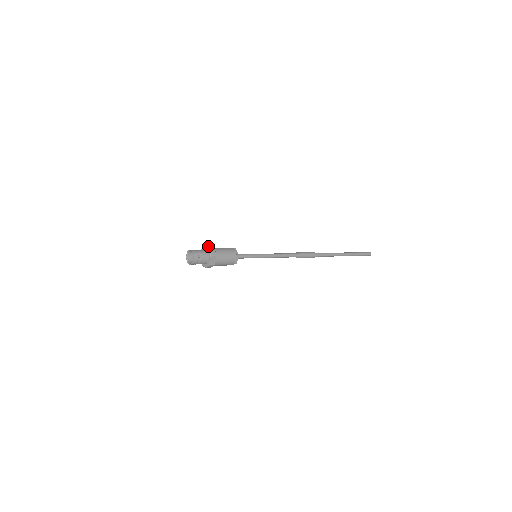
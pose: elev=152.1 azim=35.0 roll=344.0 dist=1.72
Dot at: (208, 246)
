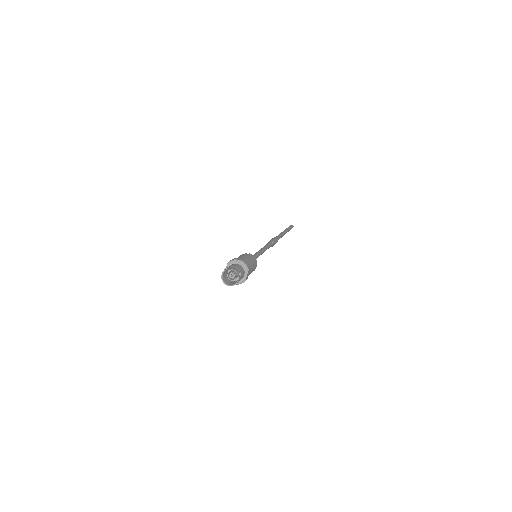
Dot at: (238, 259)
